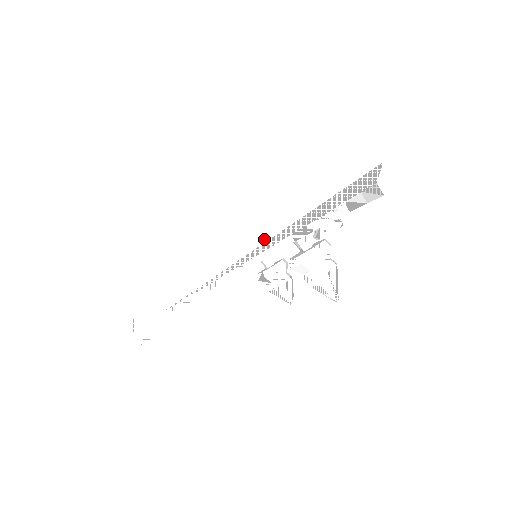
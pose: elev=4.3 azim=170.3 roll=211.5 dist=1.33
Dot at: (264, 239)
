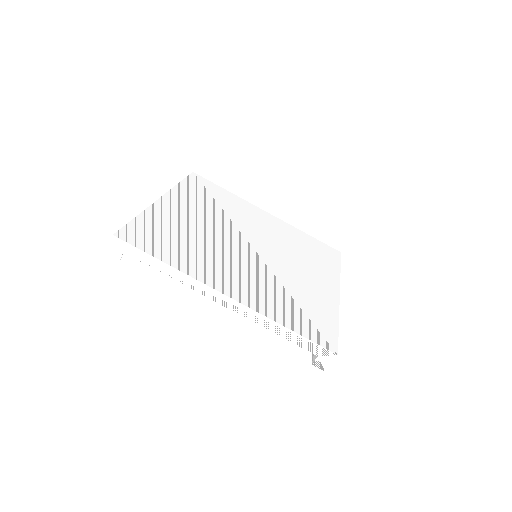
Dot at: (224, 298)
